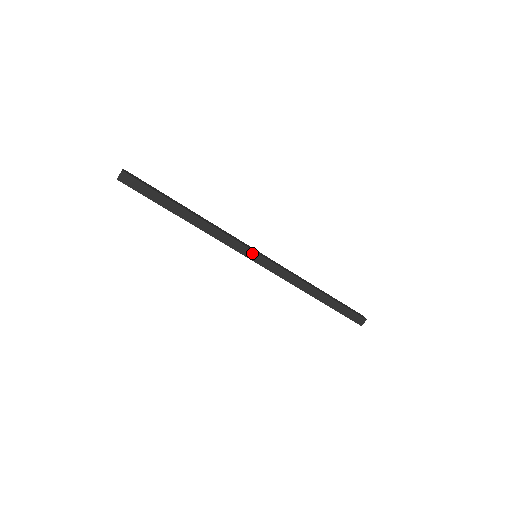
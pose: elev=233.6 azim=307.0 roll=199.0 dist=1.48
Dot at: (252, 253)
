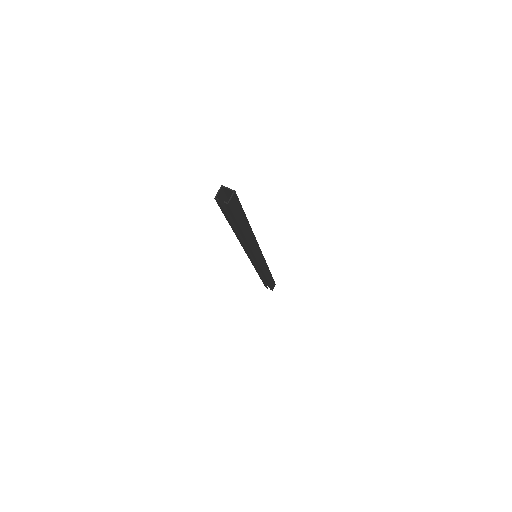
Dot at: (260, 255)
